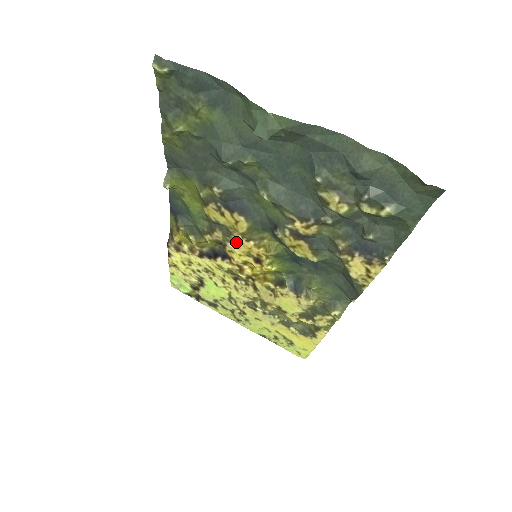
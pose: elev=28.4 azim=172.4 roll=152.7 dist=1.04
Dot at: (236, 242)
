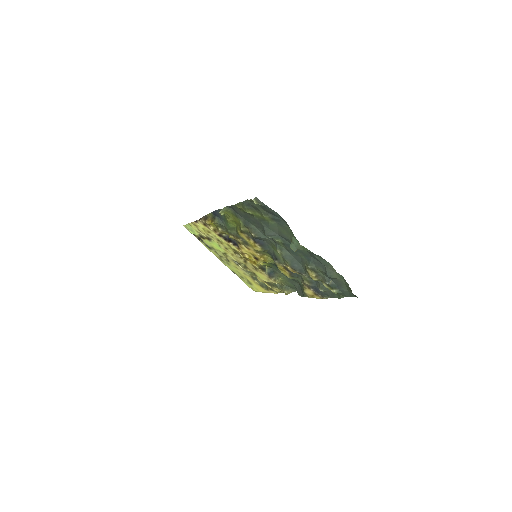
Dot at: (248, 248)
